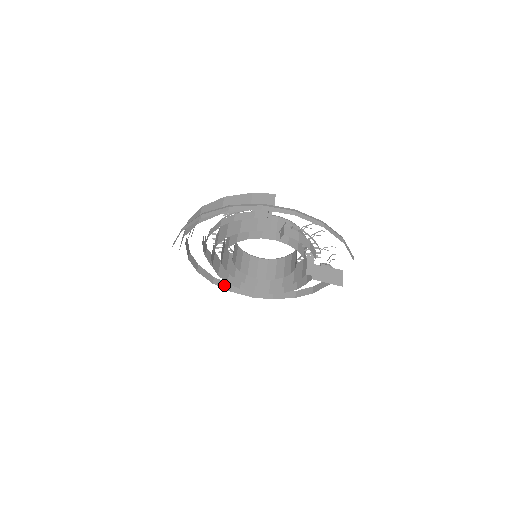
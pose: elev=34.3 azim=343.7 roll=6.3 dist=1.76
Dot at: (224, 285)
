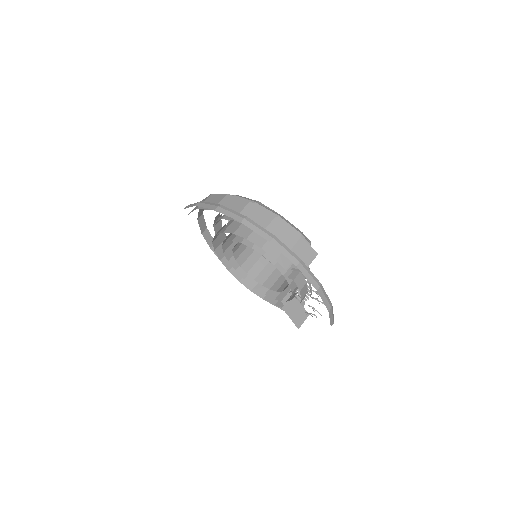
Dot at: (210, 240)
